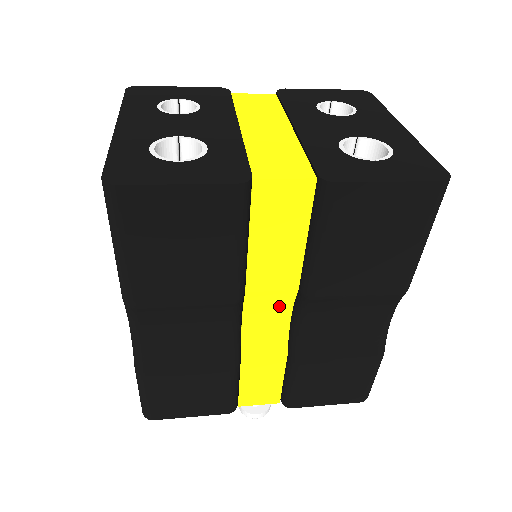
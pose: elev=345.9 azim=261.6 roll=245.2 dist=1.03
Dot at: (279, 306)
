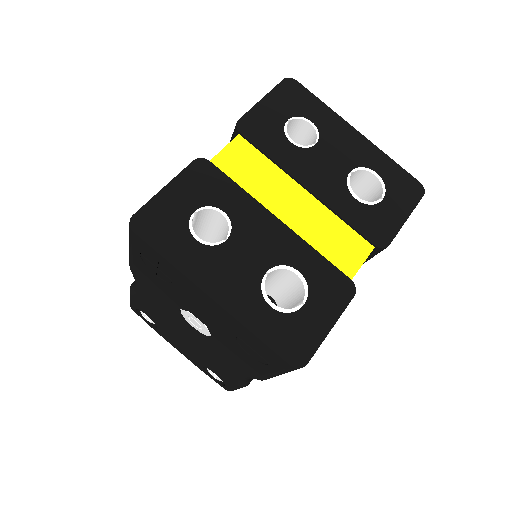
Dot at: occluded
